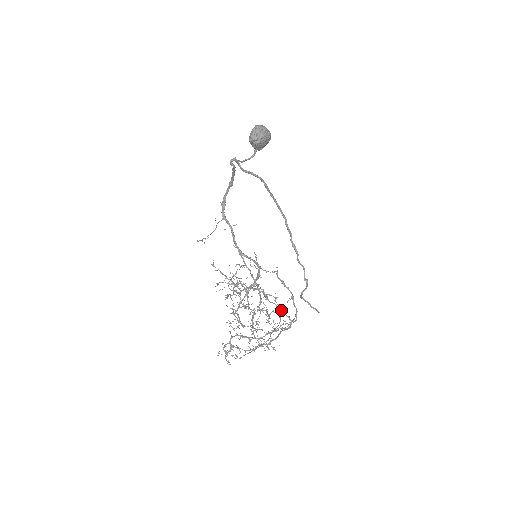
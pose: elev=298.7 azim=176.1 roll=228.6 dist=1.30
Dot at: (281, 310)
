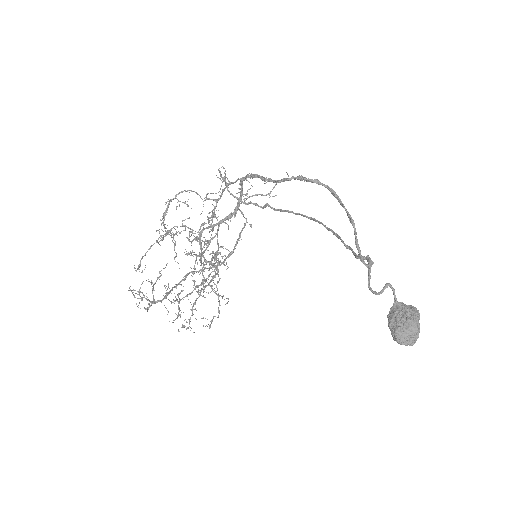
Dot at: occluded
